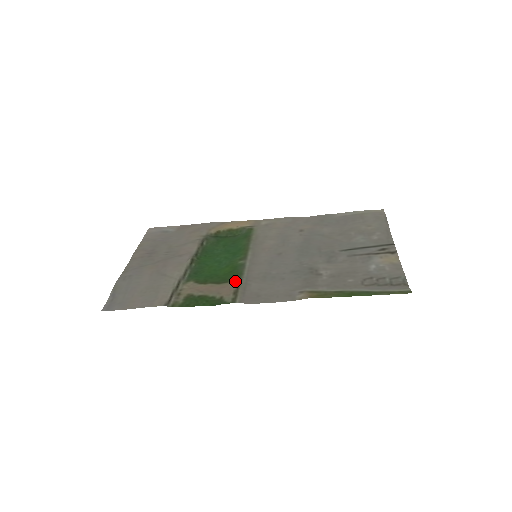
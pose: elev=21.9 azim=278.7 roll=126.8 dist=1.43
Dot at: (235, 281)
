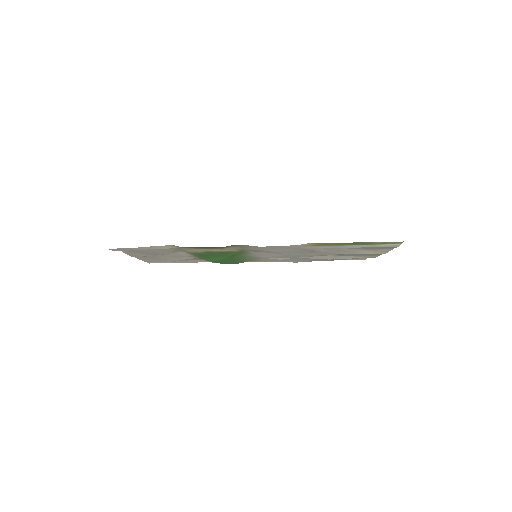
Dot at: (240, 250)
